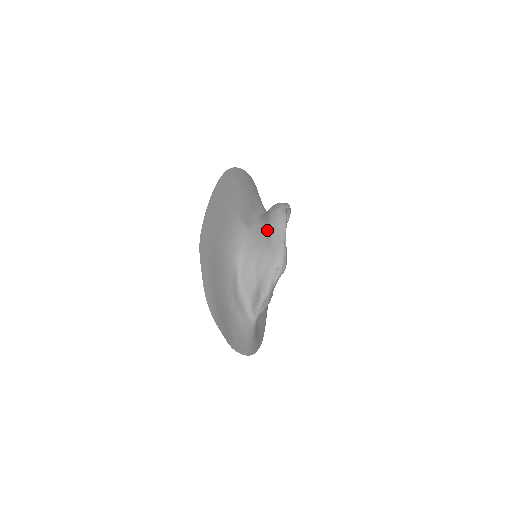
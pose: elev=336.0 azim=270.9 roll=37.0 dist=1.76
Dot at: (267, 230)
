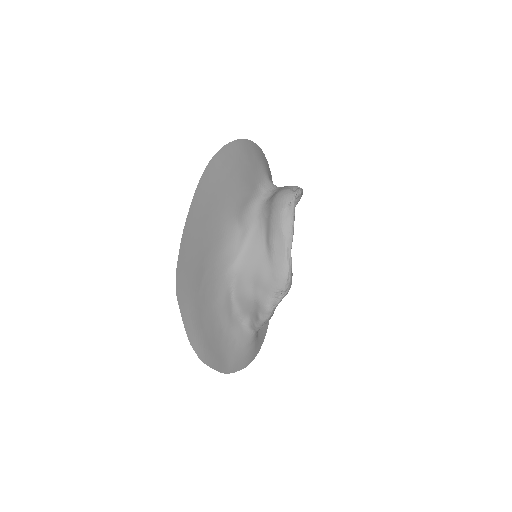
Dot at: (268, 237)
